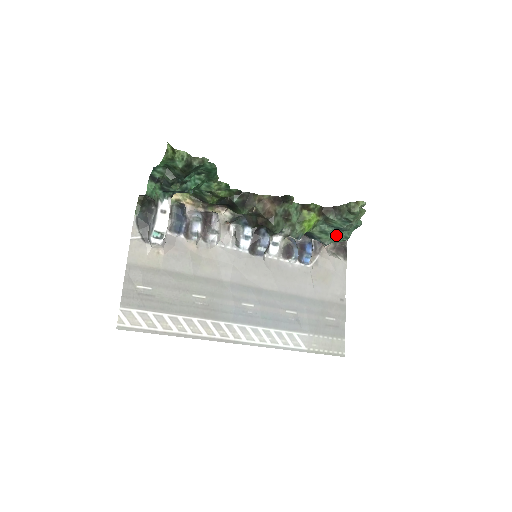
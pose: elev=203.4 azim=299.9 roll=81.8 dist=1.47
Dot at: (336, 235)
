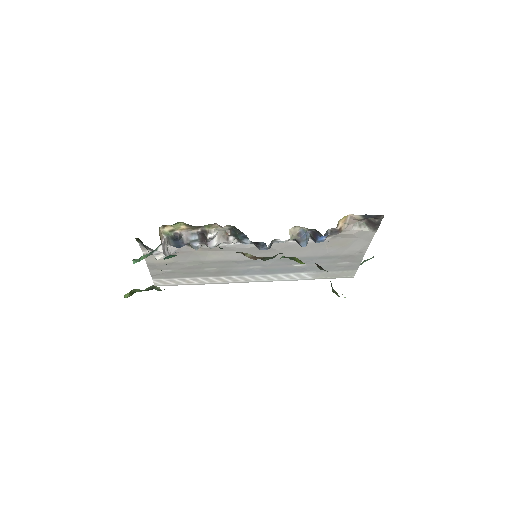
Dot at: occluded
